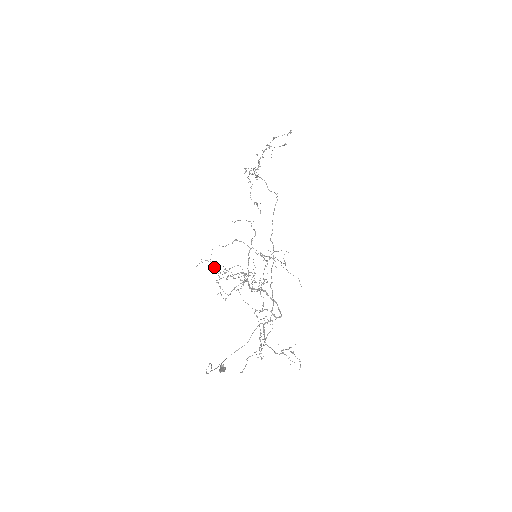
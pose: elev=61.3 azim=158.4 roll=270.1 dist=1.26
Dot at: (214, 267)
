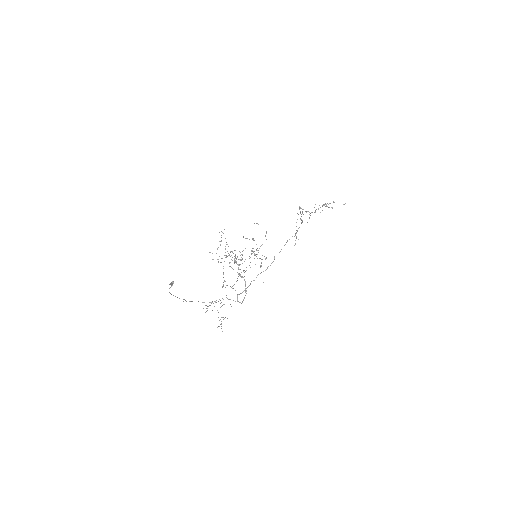
Dot at: (221, 237)
